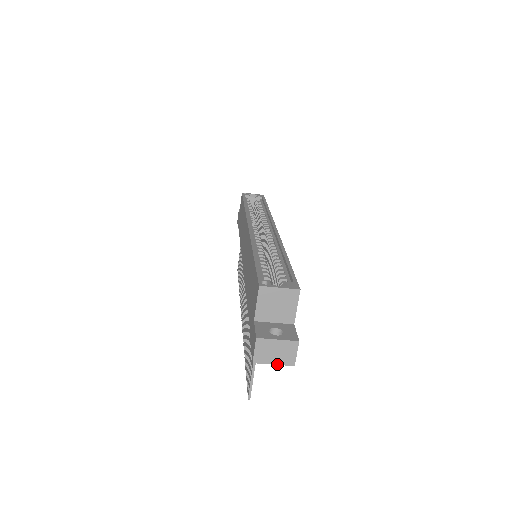
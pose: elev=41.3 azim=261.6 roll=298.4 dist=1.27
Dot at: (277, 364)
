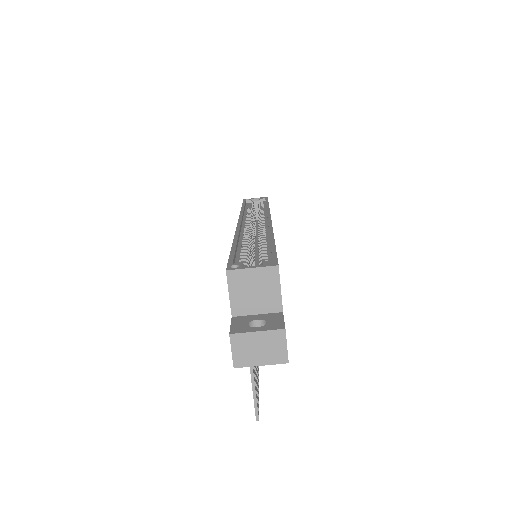
Dot at: (265, 364)
